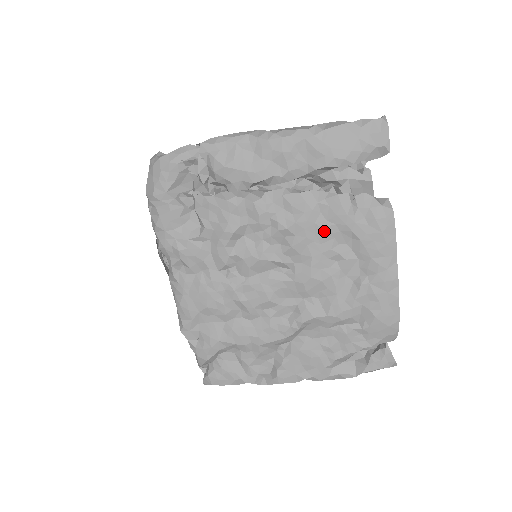
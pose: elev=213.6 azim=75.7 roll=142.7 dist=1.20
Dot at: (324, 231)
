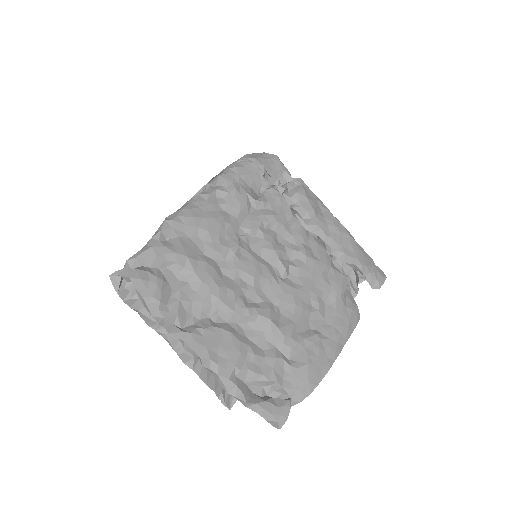
Dot at: (323, 282)
